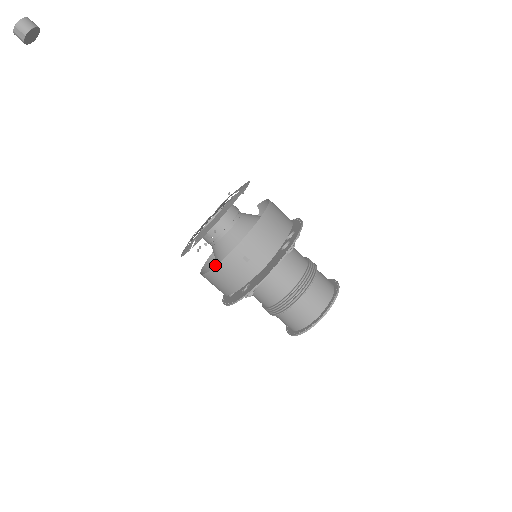
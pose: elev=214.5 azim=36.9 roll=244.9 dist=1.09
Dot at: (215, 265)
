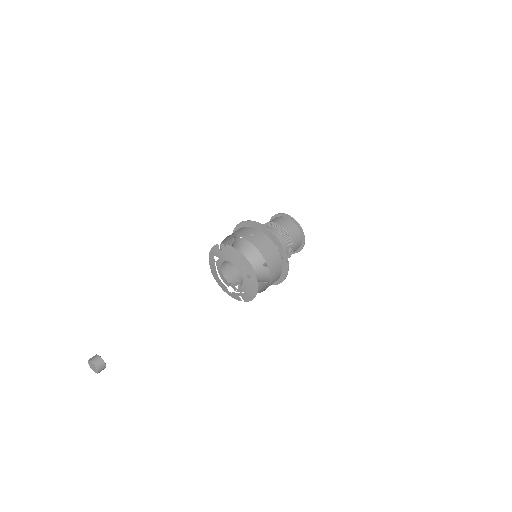
Dot at: occluded
